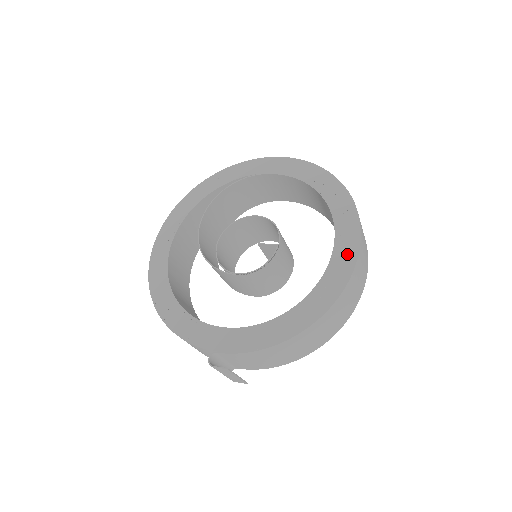
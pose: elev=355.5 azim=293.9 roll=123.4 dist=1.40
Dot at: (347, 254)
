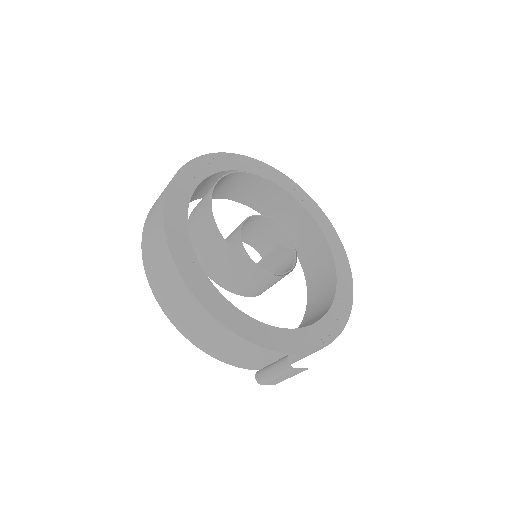
Dot at: (344, 265)
